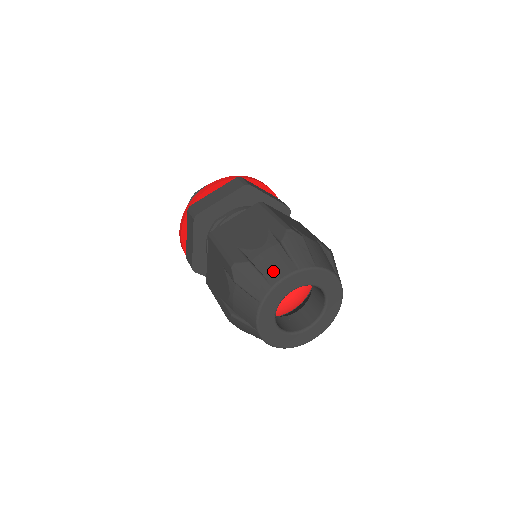
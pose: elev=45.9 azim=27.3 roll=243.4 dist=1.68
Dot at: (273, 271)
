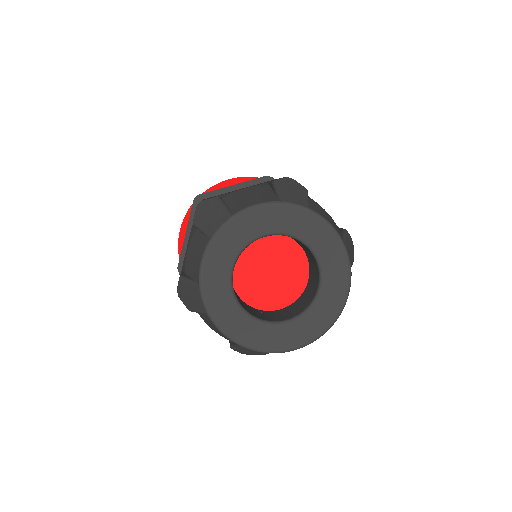
Dot at: (194, 266)
